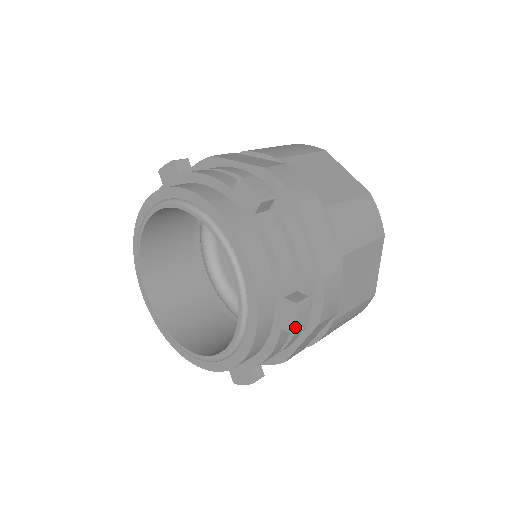
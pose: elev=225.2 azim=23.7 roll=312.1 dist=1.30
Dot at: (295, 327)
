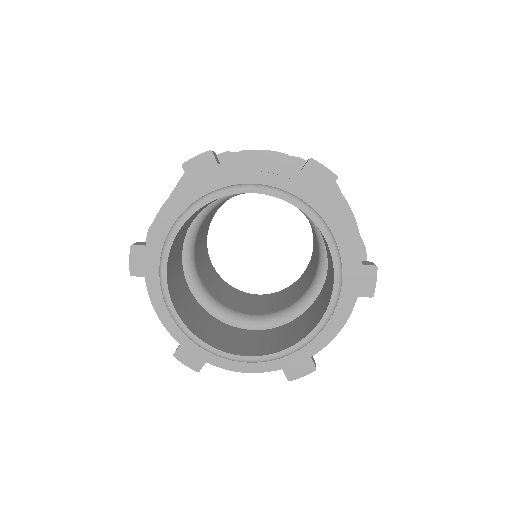
Dot at: (331, 172)
